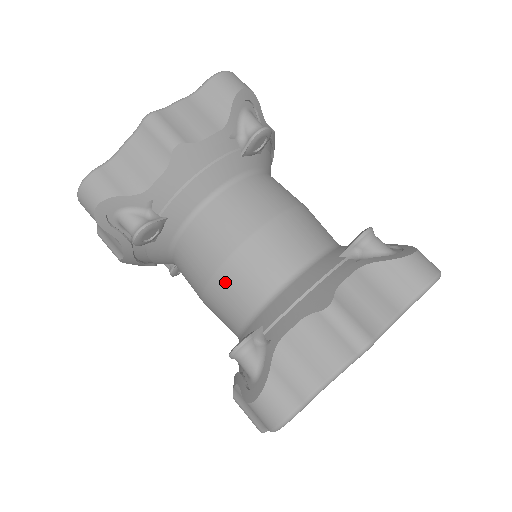
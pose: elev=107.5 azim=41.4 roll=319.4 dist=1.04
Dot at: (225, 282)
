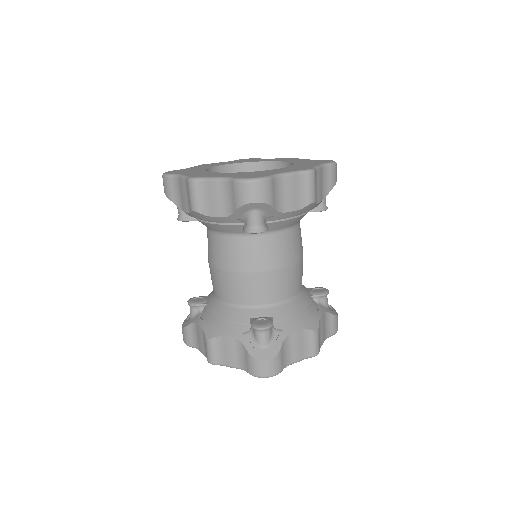
Dot at: occluded
